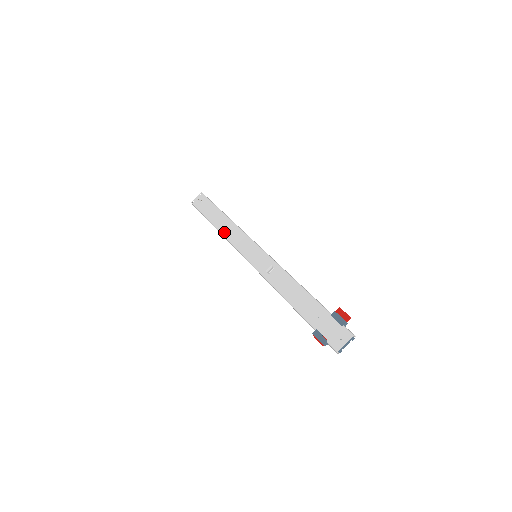
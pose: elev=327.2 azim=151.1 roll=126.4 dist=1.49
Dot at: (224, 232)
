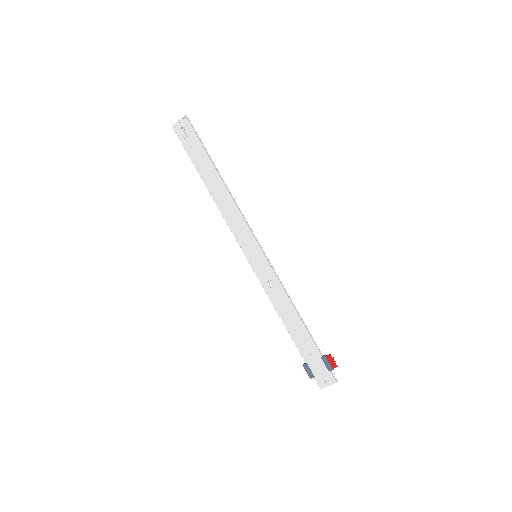
Dot at: (219, 205)
